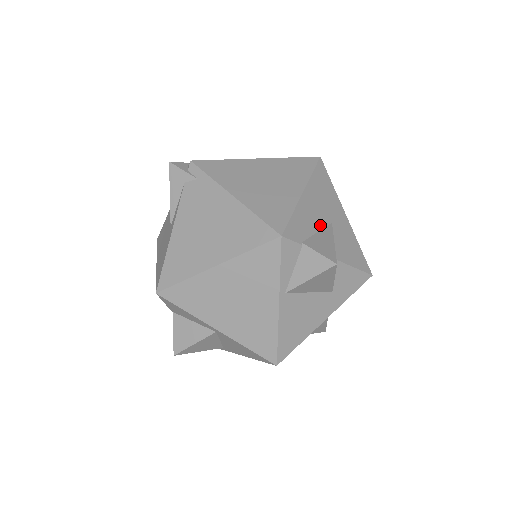
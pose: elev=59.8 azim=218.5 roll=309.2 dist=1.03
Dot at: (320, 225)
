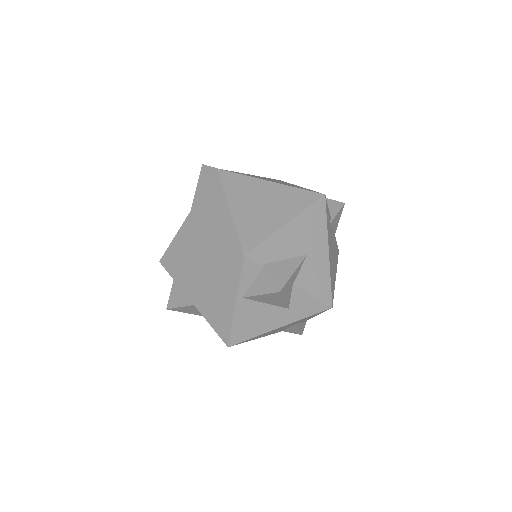
Dot at: (292, 254)
